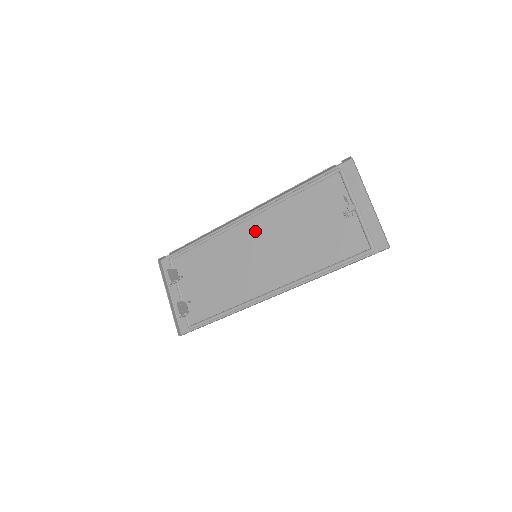
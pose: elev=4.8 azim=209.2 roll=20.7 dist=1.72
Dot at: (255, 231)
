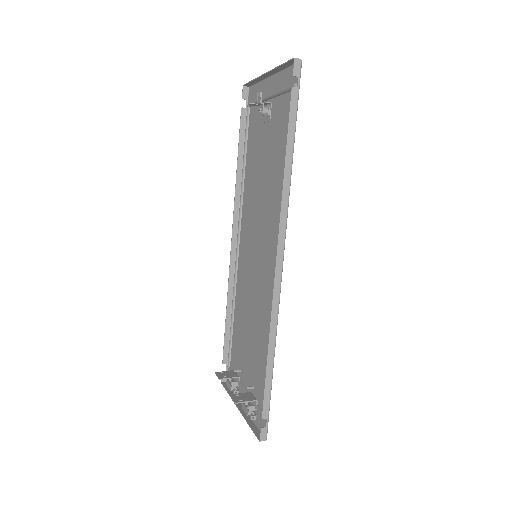
Dot at: (246, 240)
